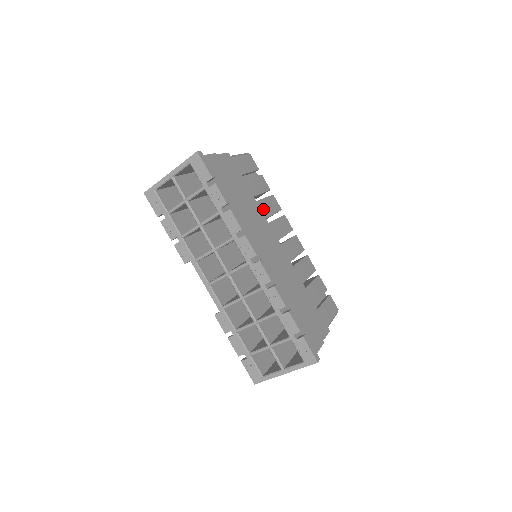
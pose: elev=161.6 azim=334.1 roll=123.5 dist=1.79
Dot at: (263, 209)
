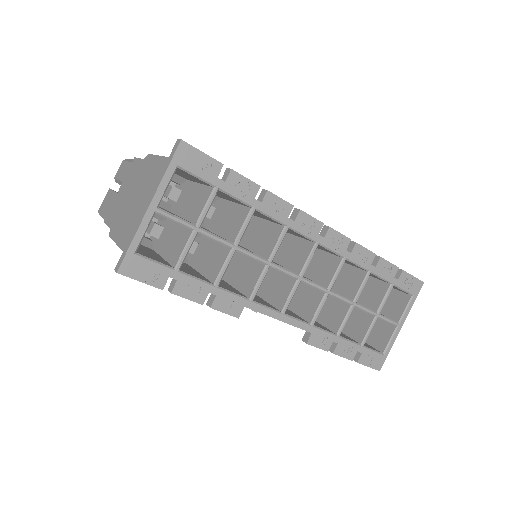
Dot at: occluded
